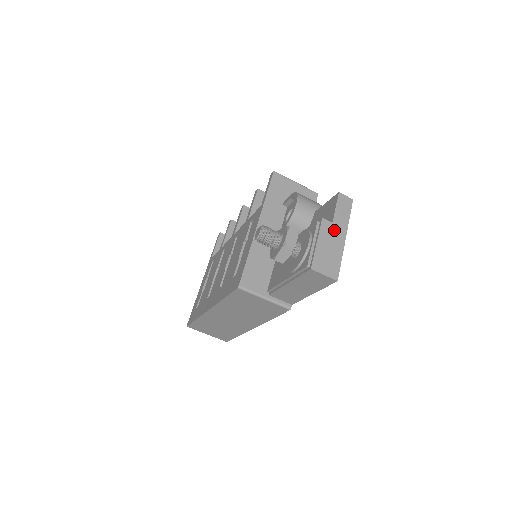
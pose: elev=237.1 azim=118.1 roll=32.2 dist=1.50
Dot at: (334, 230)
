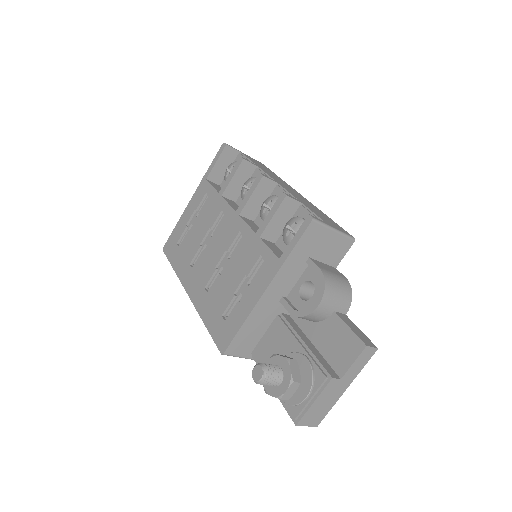
Dot at: (339, 385)
